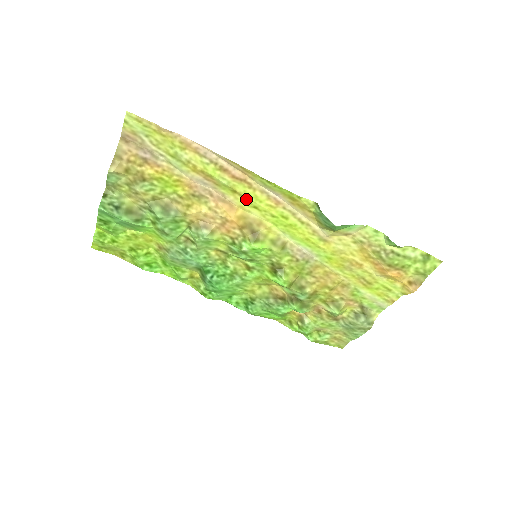
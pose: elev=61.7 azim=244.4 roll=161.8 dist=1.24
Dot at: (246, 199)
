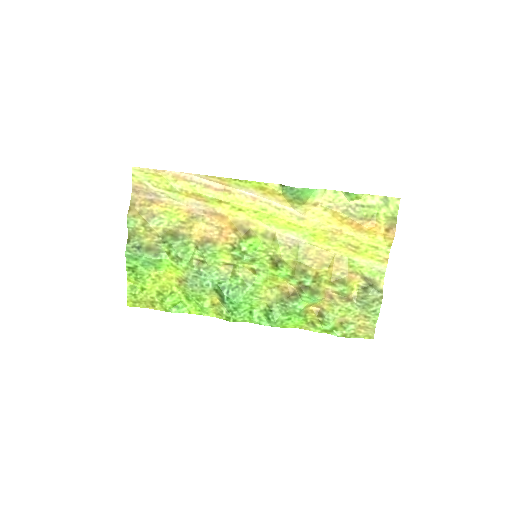
Dot at: (231, 205)
